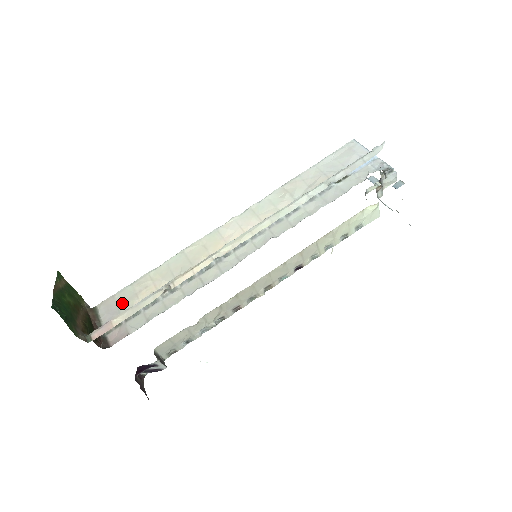
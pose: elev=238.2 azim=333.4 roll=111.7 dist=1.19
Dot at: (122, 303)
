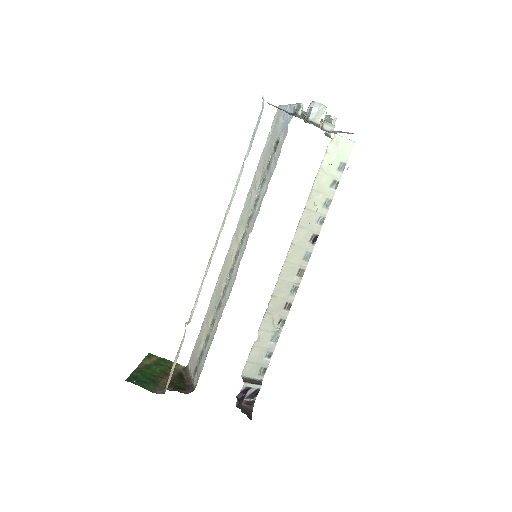
Dot at: (196, 352)
